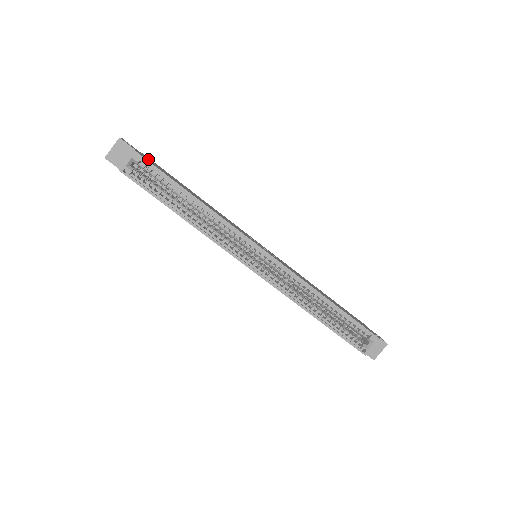
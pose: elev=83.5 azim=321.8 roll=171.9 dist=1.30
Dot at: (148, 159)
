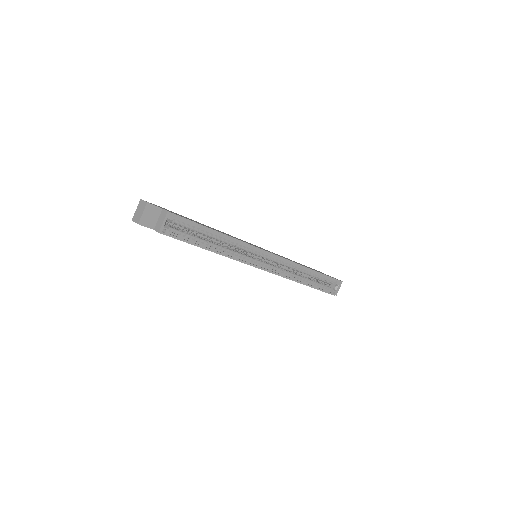
Dot at: occluded
